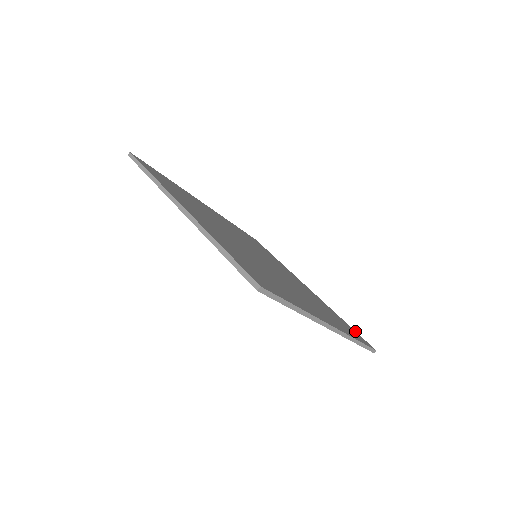
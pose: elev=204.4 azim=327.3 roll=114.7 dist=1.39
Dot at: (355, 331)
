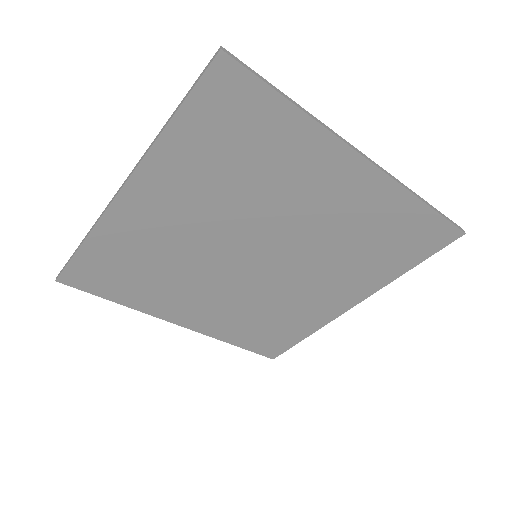
Dot at: (429, 252)
